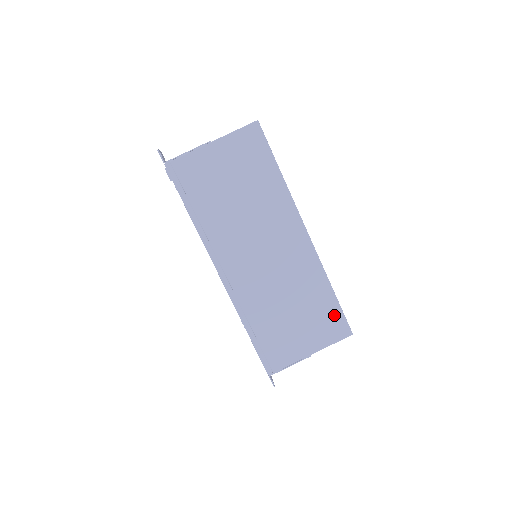
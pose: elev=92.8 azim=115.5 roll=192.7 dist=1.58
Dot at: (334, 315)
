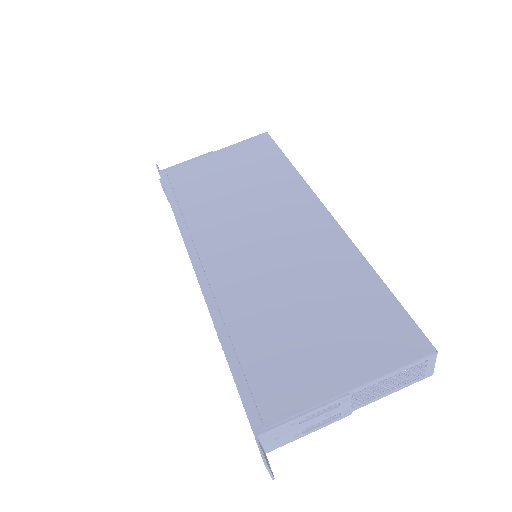
Dot at: (389, 316)
